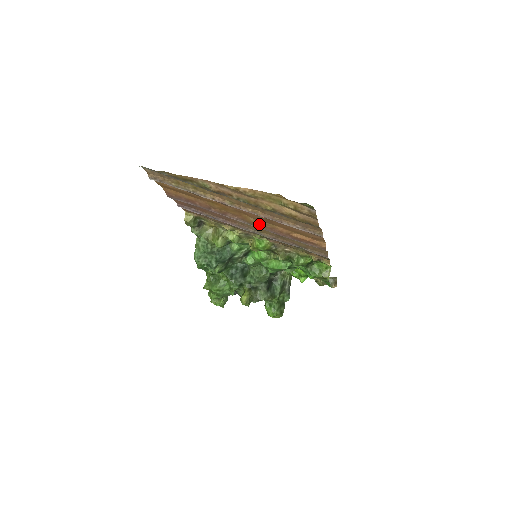
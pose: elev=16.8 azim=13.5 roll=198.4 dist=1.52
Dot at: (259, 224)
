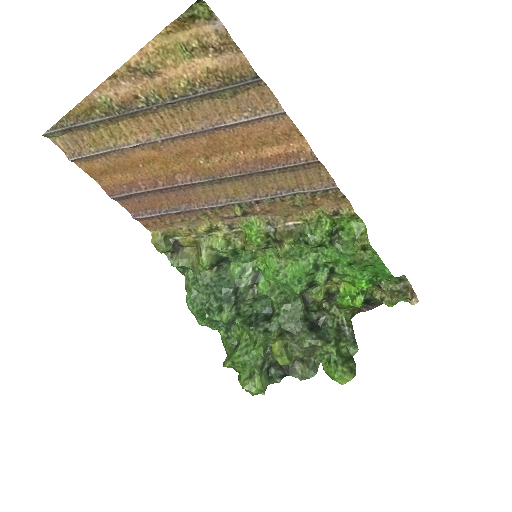
Dot at: (215, 167)
